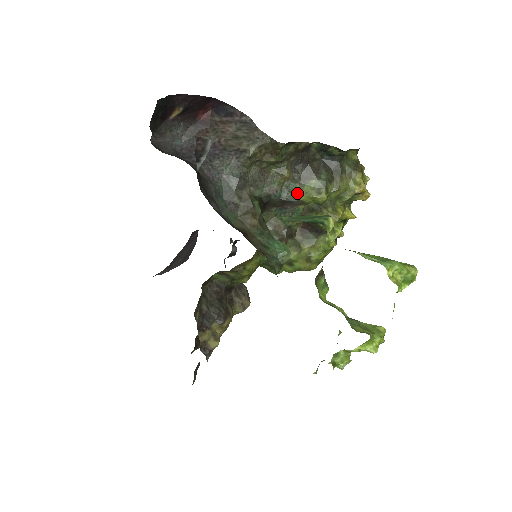
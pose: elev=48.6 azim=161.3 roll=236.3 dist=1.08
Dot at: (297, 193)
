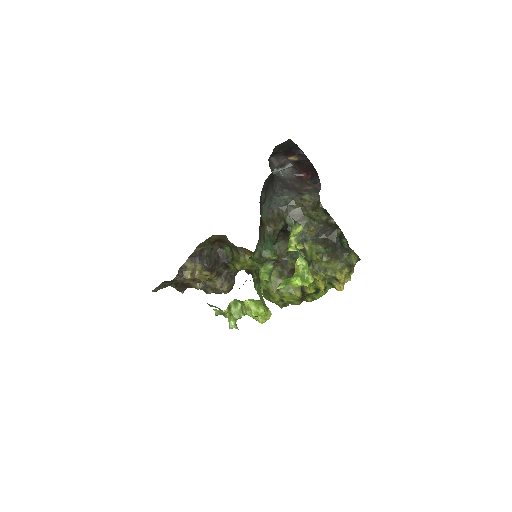
Dot at: (307, 243)
